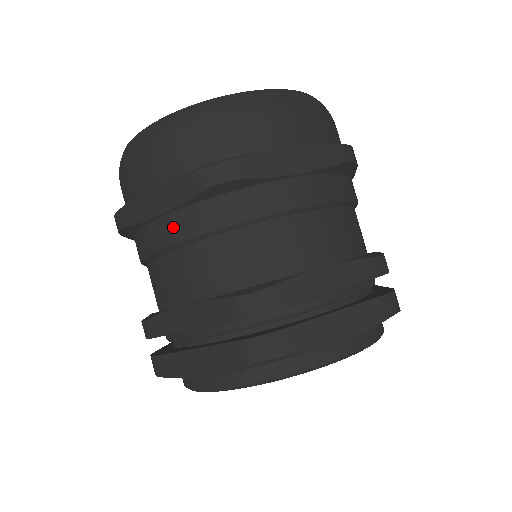
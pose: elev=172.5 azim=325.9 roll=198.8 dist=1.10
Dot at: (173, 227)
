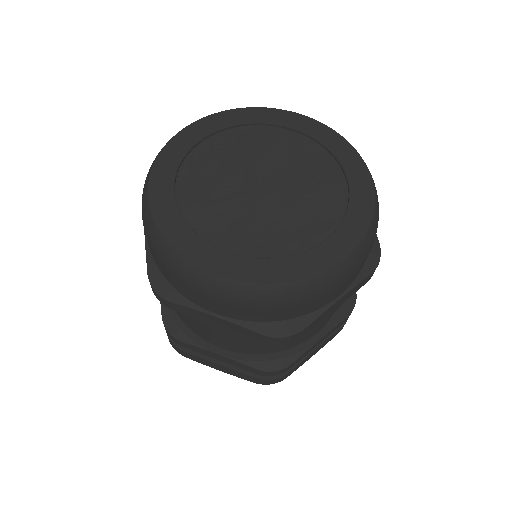
Dot at: (225, 332)
